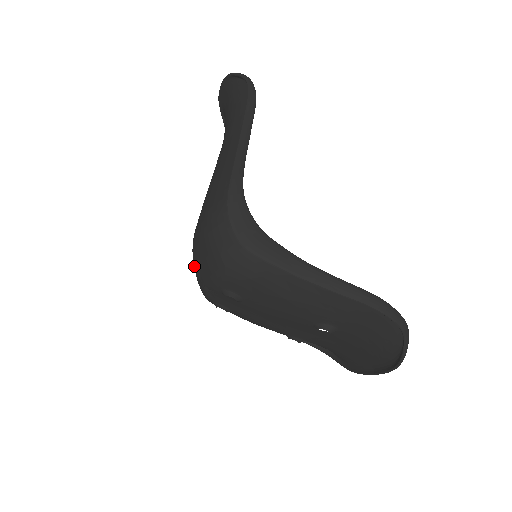
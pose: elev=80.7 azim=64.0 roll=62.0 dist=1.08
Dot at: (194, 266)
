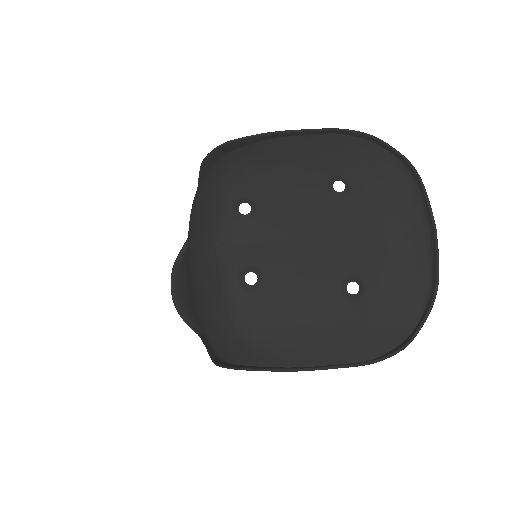
Dot at: (201, 269)
